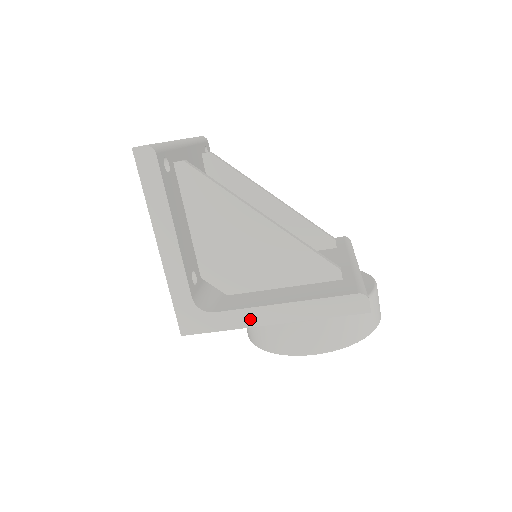
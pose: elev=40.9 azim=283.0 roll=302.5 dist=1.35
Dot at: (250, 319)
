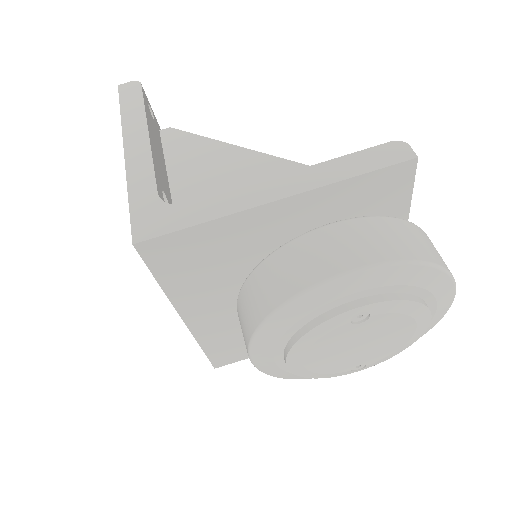
Dot at: (241, 201)
